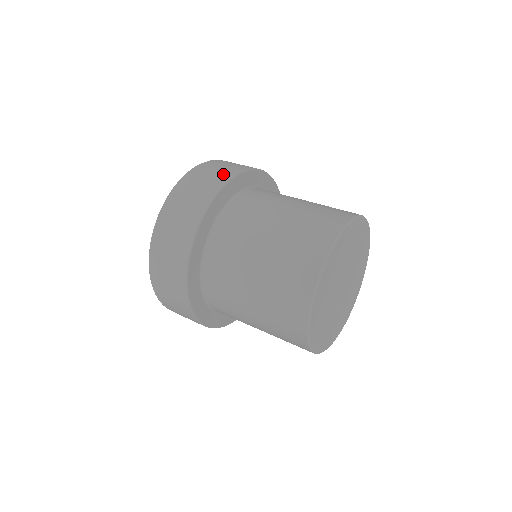
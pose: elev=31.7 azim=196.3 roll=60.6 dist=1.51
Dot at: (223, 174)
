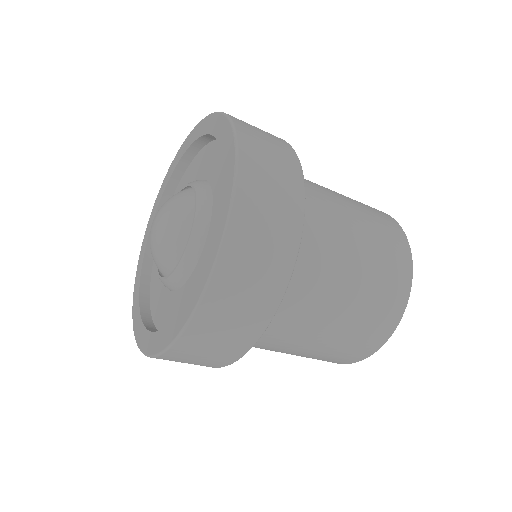
Dot at: occluded
